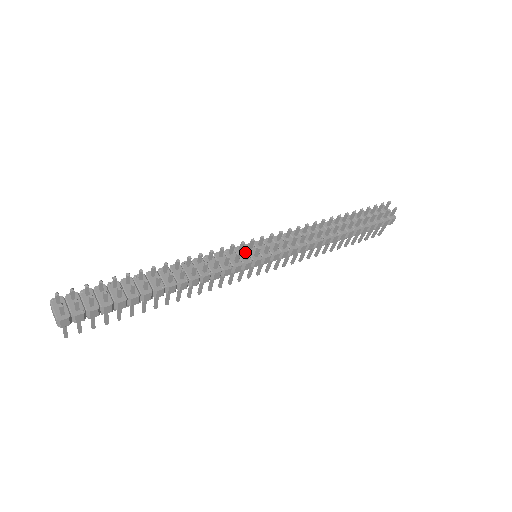
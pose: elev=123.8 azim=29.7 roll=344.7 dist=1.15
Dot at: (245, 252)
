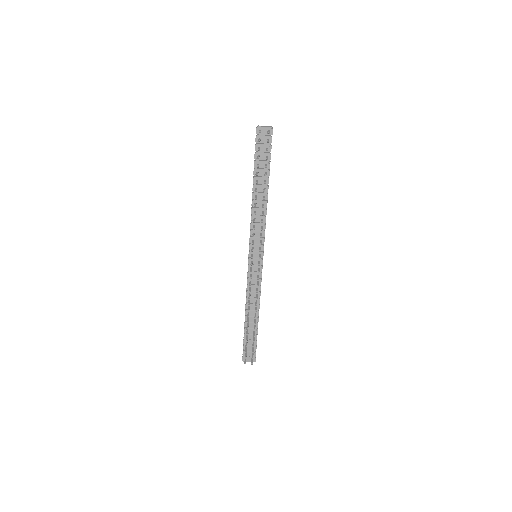
Dot at: (254, 267)
